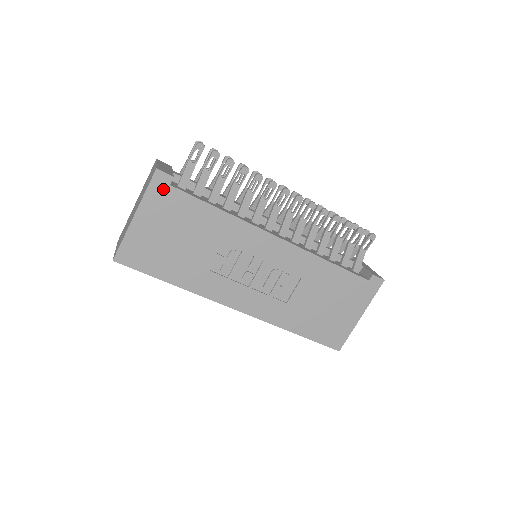
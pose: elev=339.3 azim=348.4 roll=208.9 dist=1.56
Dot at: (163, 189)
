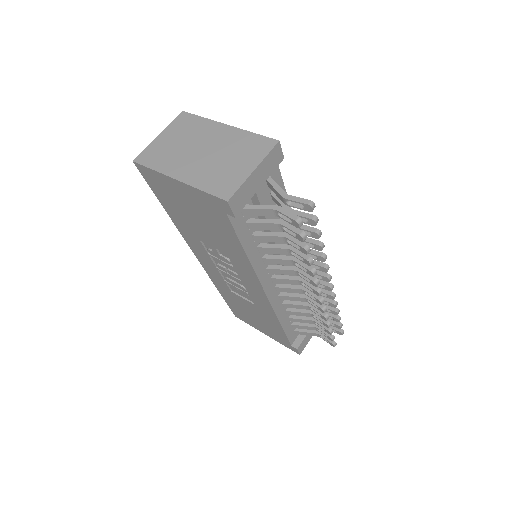
Dot at: (218, 207)
